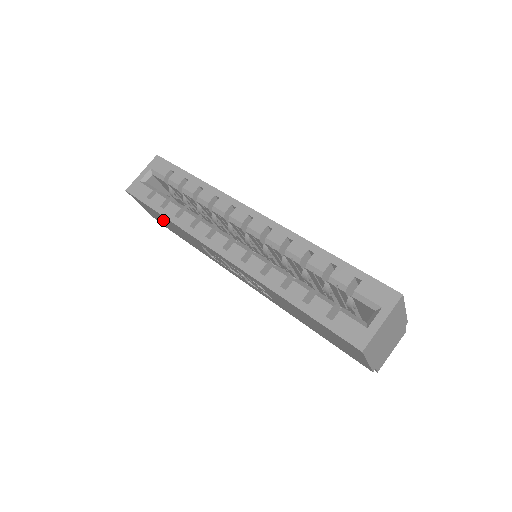
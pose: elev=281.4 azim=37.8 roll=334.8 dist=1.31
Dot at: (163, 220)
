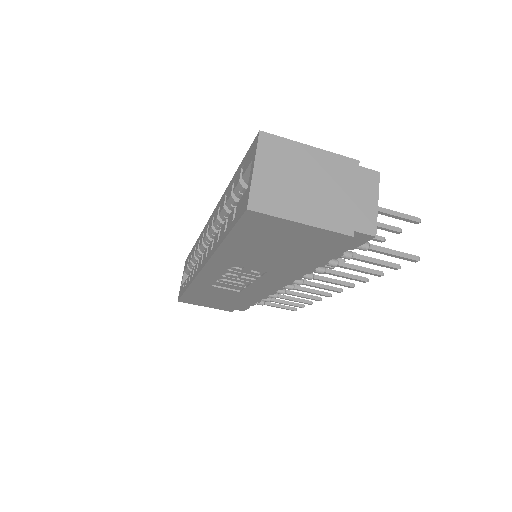
Dot at: (206, 299)
